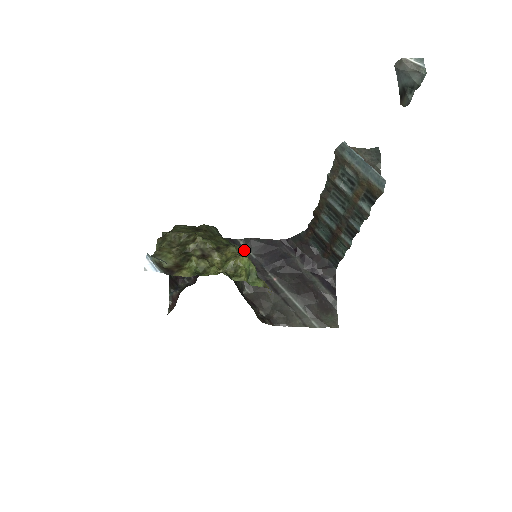
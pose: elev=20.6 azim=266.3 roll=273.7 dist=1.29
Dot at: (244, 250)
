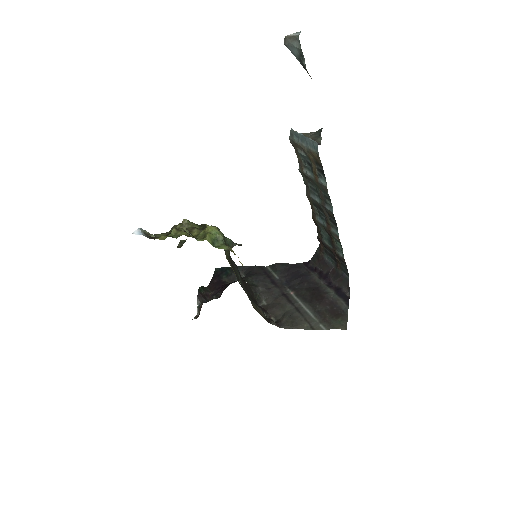
Dot at: (270, 273)
